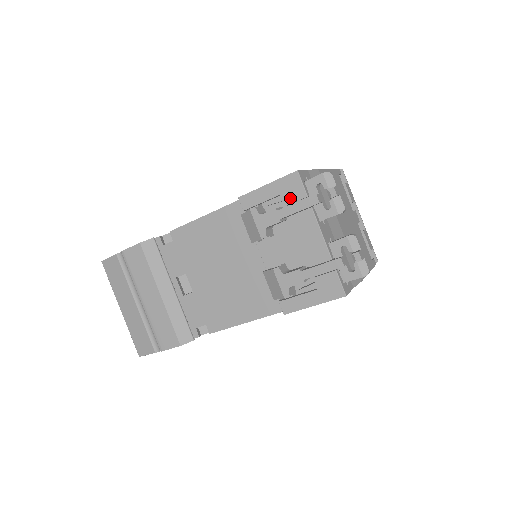
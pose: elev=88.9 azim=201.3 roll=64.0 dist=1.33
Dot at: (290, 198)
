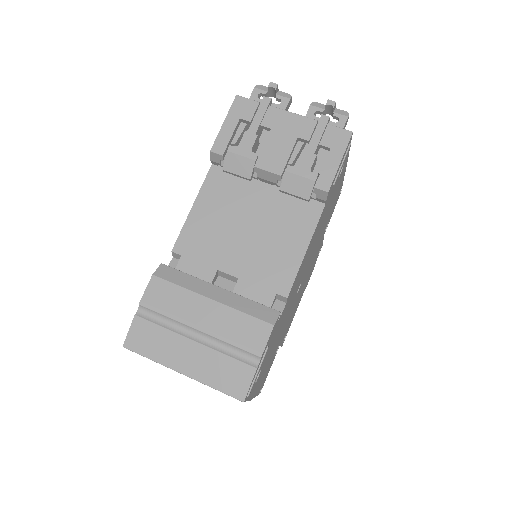
Dot at: (249, 114)
